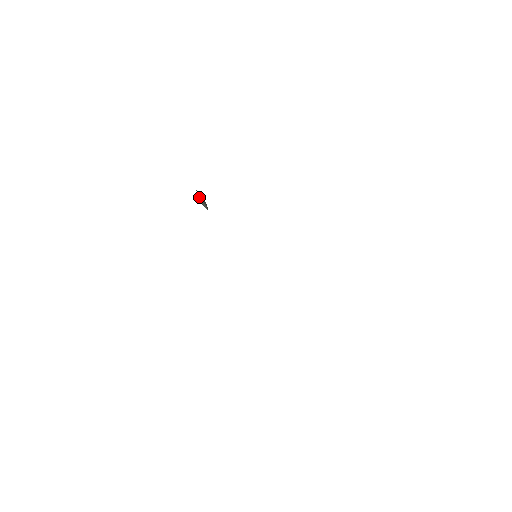
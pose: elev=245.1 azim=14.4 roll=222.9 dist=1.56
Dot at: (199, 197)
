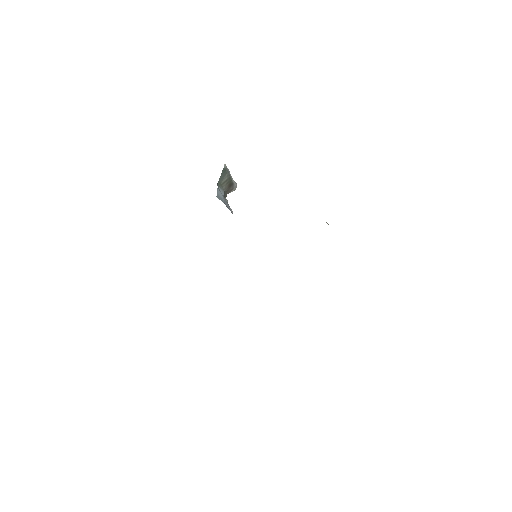
Dot at: (222, 176)
